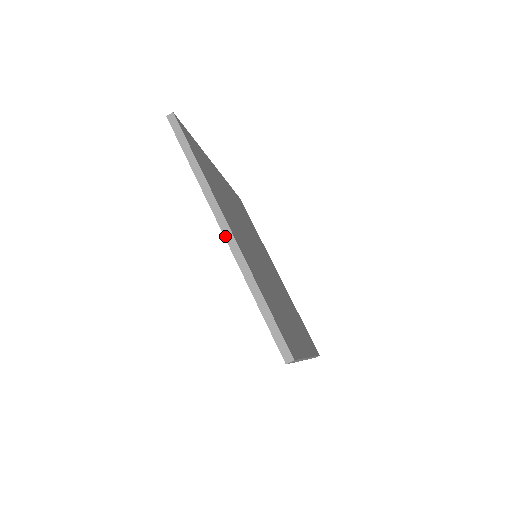
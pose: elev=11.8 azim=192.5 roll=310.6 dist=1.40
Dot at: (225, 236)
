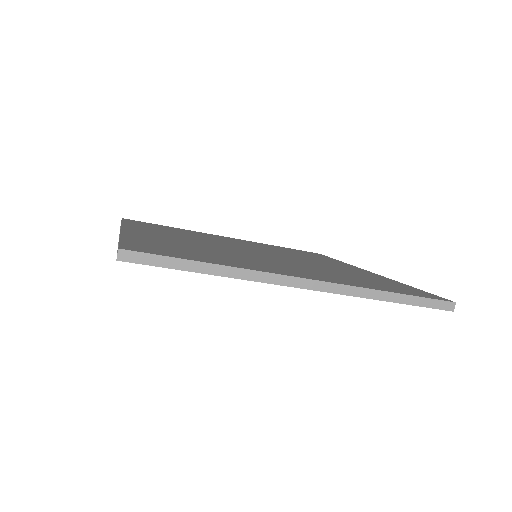
Dot at: occluded
